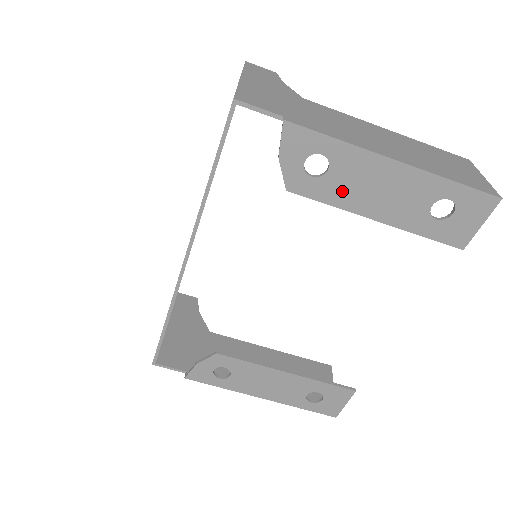
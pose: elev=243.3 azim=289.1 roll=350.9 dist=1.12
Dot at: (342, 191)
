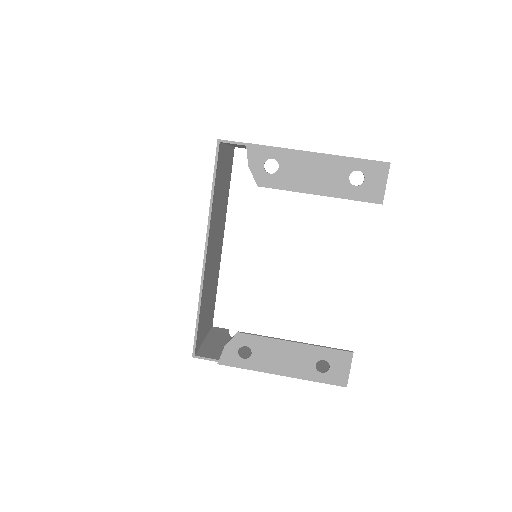
Dot at: (291, 179)
